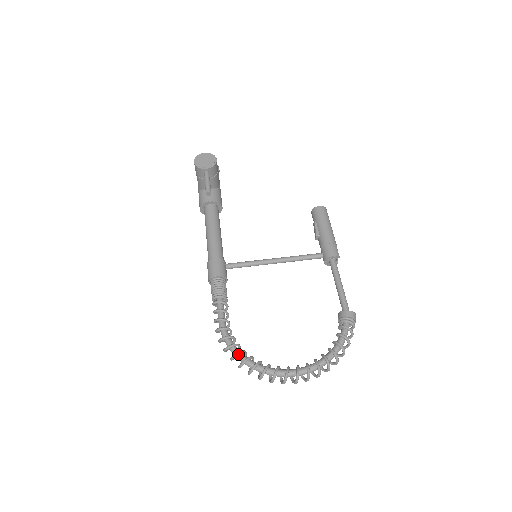
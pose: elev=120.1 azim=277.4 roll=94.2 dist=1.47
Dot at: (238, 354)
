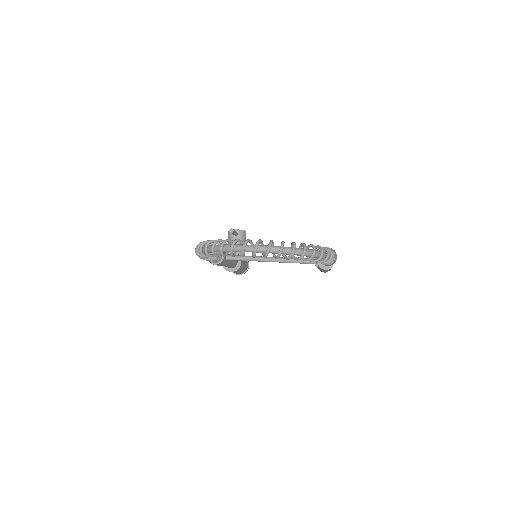
Dot at: occluded
